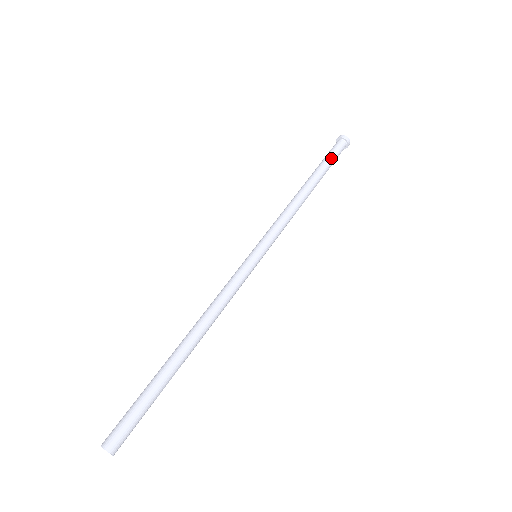
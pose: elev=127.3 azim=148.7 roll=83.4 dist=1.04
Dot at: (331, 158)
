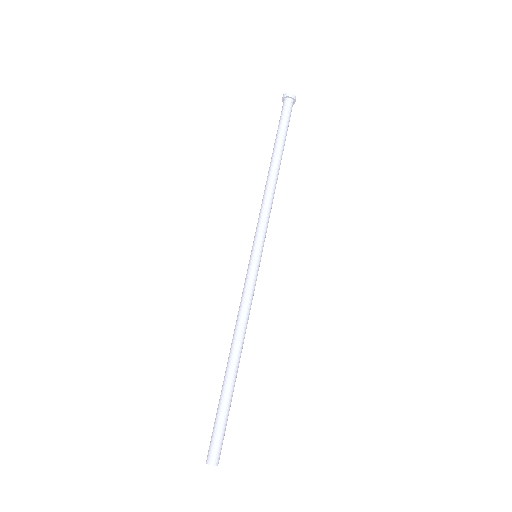
Dot at: (287, 126)
